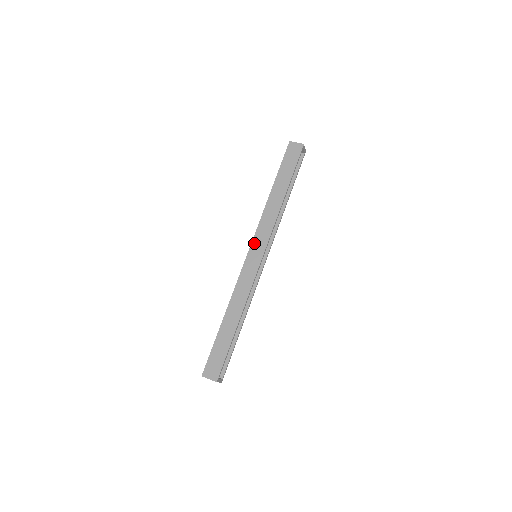
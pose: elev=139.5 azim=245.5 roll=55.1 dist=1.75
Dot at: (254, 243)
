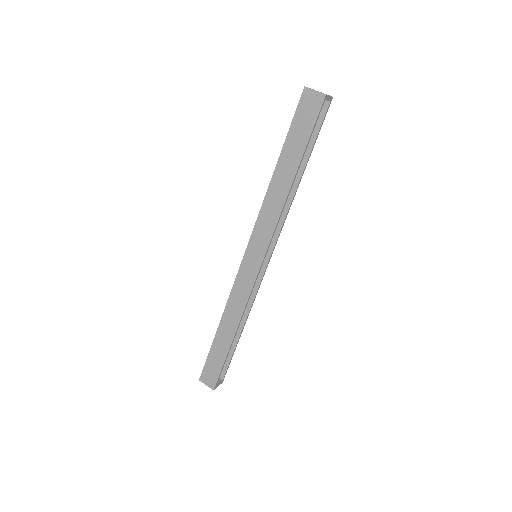
Dot at: (251, 244)
